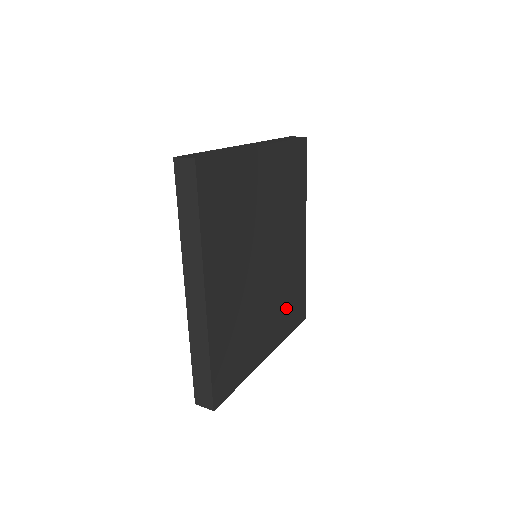
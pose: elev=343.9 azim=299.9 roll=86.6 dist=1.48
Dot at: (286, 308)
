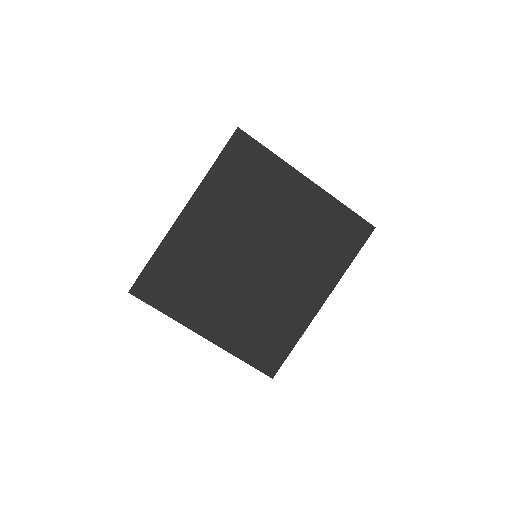
Dot at: (254, 331)
